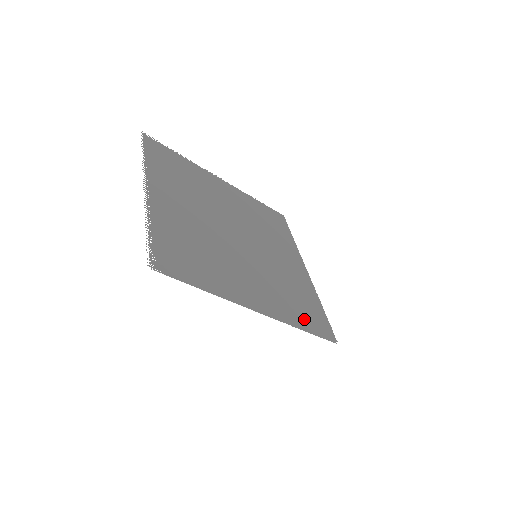
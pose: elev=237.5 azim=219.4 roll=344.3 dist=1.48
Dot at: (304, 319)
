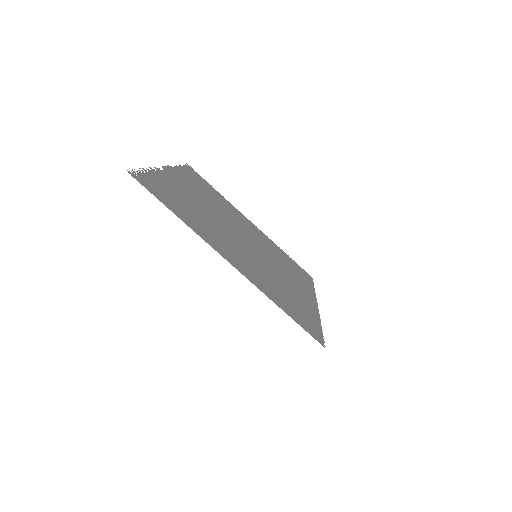
Dot at: (288, 307)
